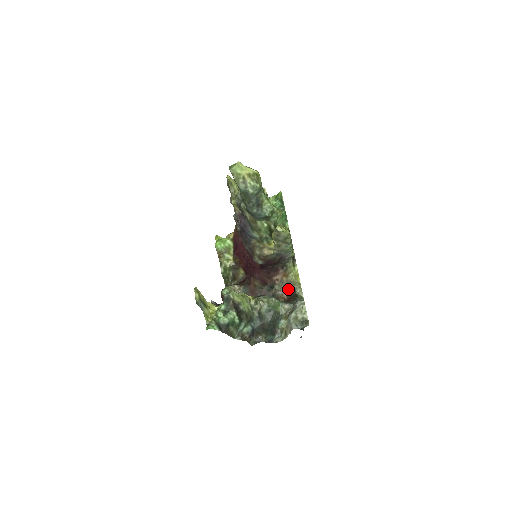
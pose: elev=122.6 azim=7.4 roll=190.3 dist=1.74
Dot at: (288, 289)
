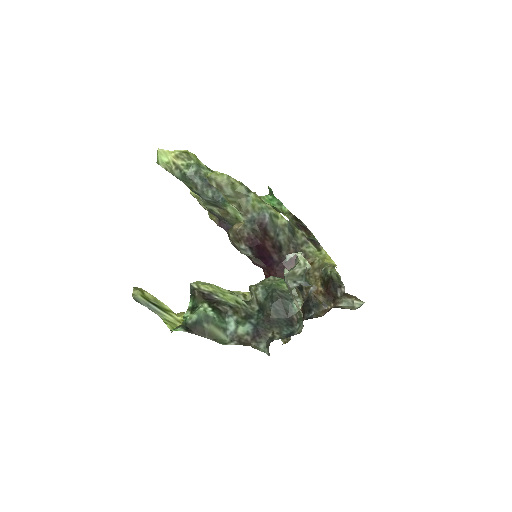
Dot at: (319, 278)
